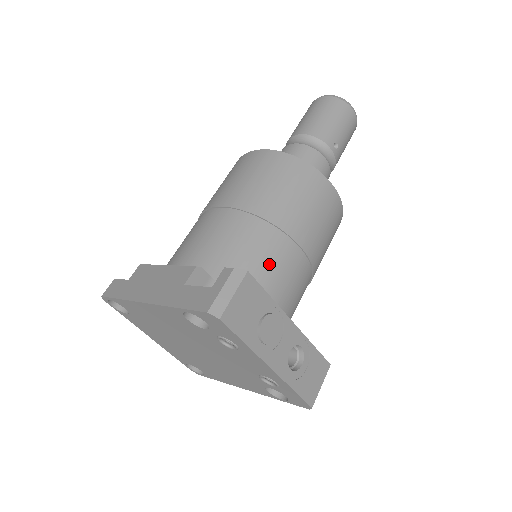
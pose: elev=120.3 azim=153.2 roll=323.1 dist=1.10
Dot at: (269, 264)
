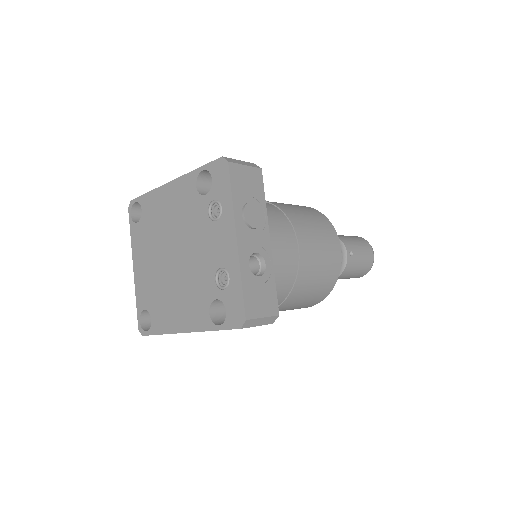
Dot at: (270, 224)
